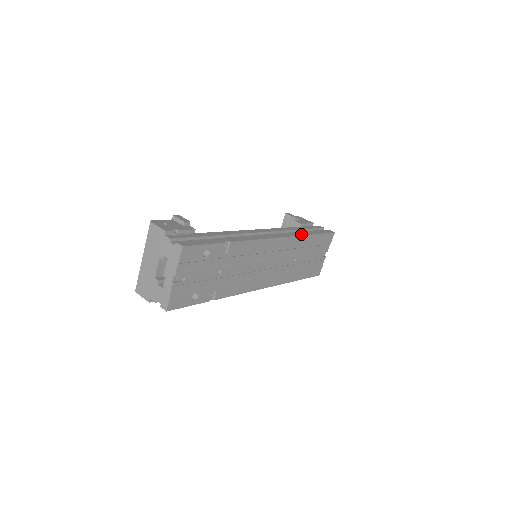
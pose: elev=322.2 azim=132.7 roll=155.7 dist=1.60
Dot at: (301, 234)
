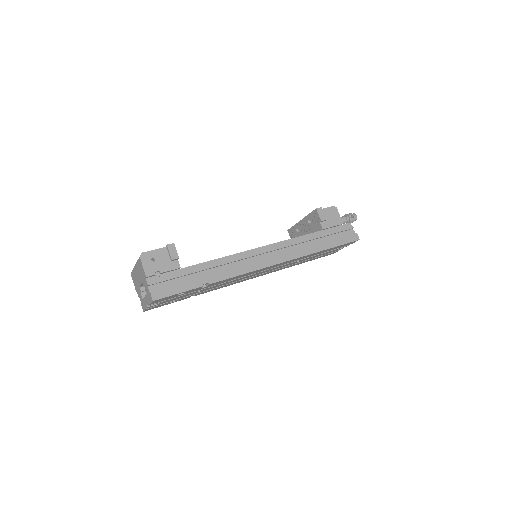
Dot at: (308, 252)
